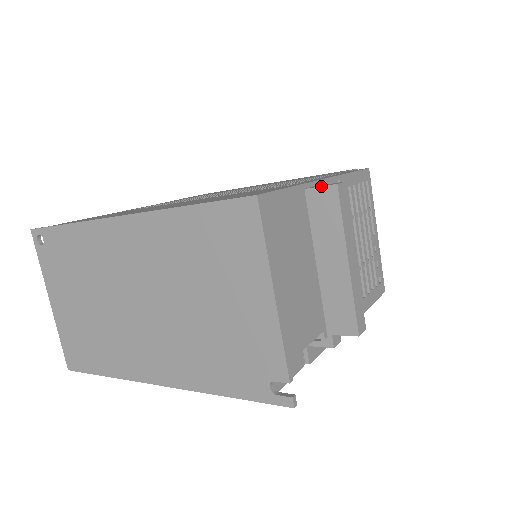
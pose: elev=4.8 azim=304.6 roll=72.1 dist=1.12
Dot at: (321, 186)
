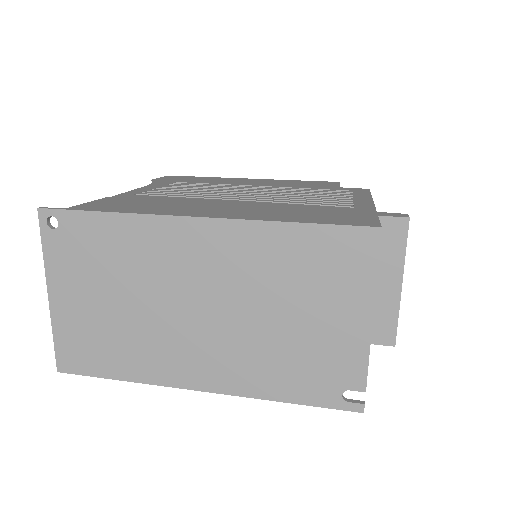
Dot at: (394, 216)
